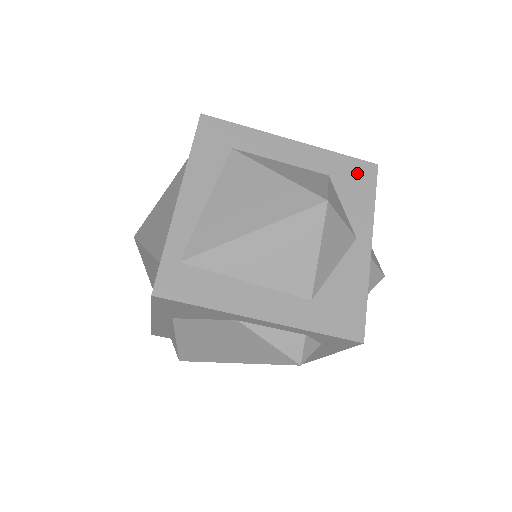
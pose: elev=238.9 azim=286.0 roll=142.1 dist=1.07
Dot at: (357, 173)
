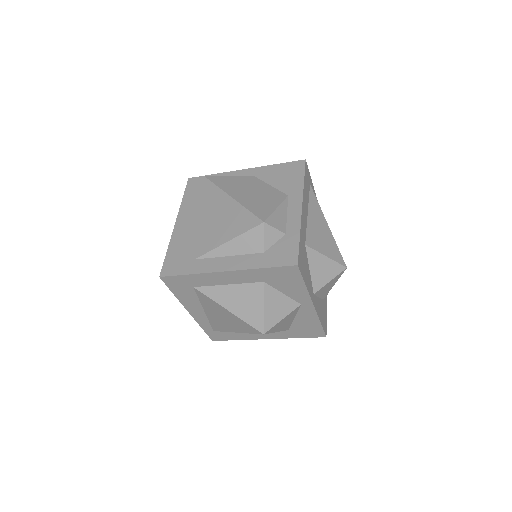
Dot at: (283, 275)
